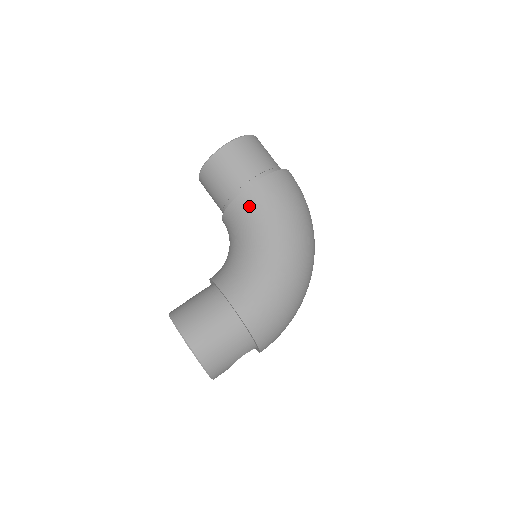
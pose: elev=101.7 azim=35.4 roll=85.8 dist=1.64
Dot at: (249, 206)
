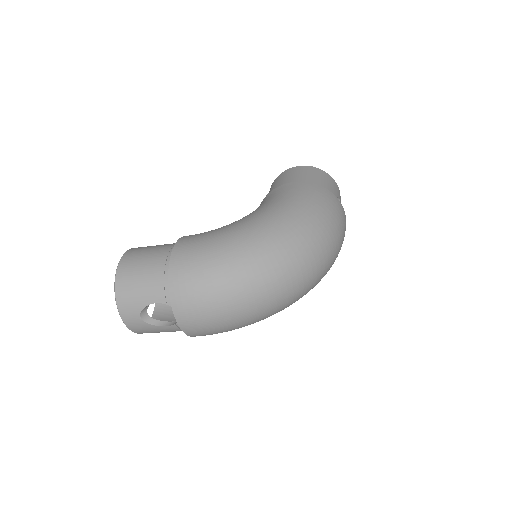
Dot at: (269, 197)
